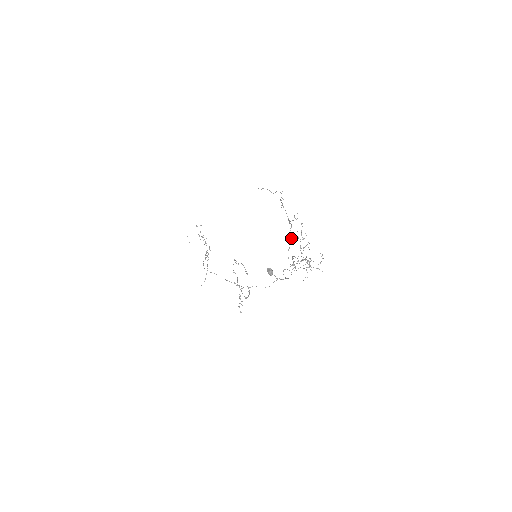
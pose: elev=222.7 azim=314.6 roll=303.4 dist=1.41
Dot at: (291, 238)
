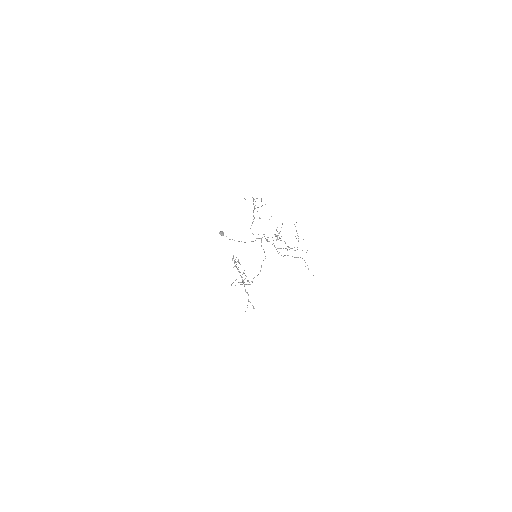
Dot at: (254, 218)
